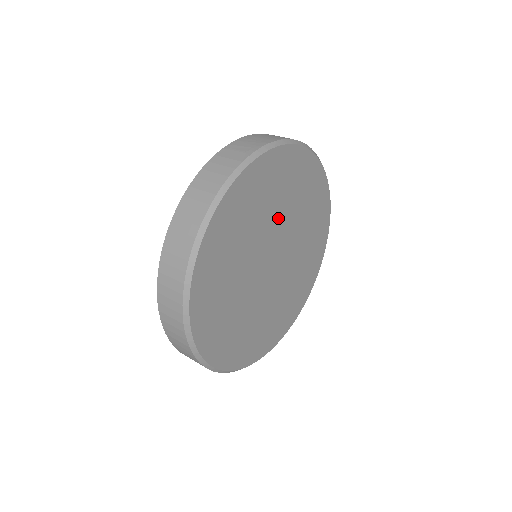
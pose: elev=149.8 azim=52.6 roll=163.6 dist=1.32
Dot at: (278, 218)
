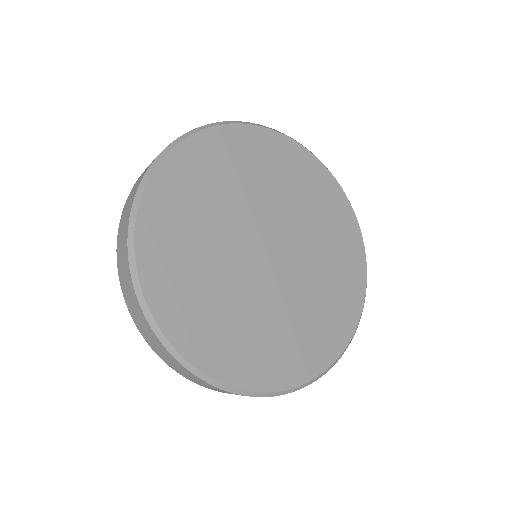
Dot at: (302, 227)
